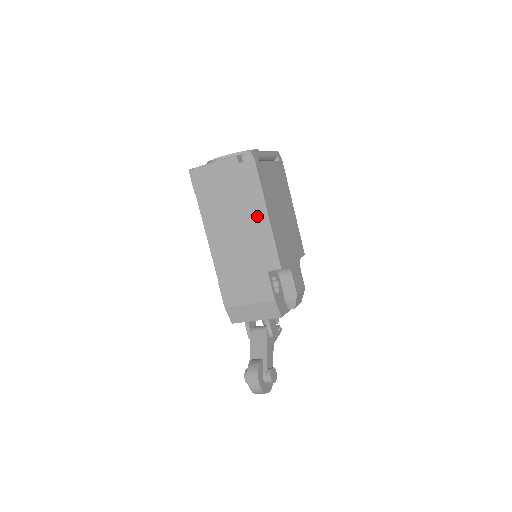
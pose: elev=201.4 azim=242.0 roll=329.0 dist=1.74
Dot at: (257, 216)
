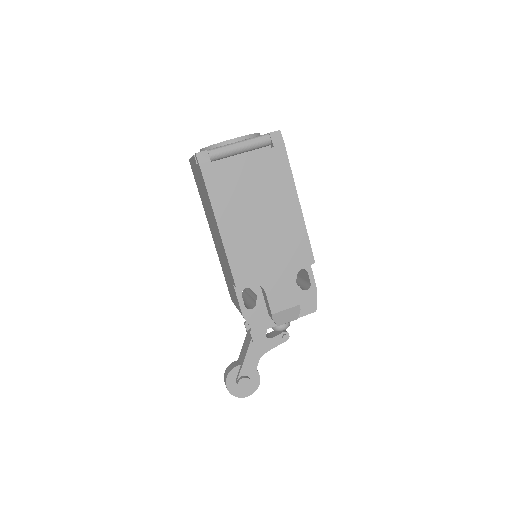
Dot at: (216, 225)
